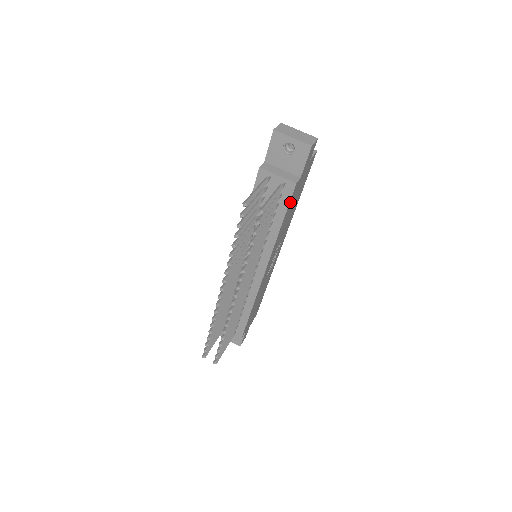
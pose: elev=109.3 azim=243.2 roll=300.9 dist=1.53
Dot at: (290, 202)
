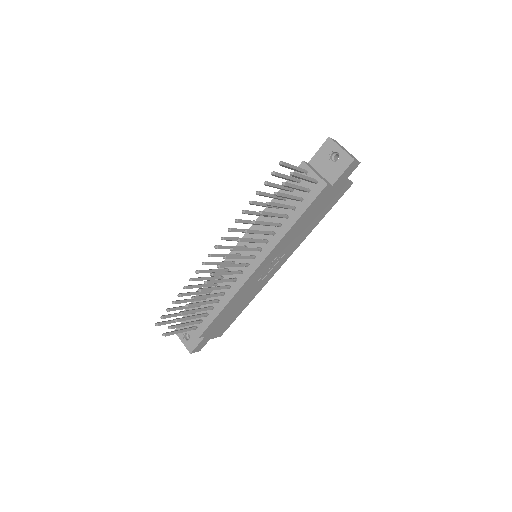
Dot at: (314, 203)
